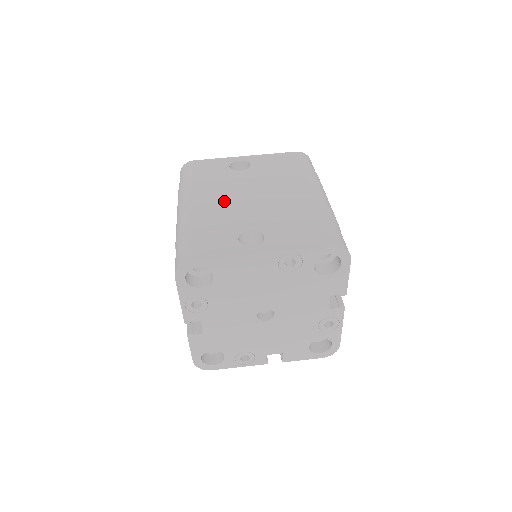
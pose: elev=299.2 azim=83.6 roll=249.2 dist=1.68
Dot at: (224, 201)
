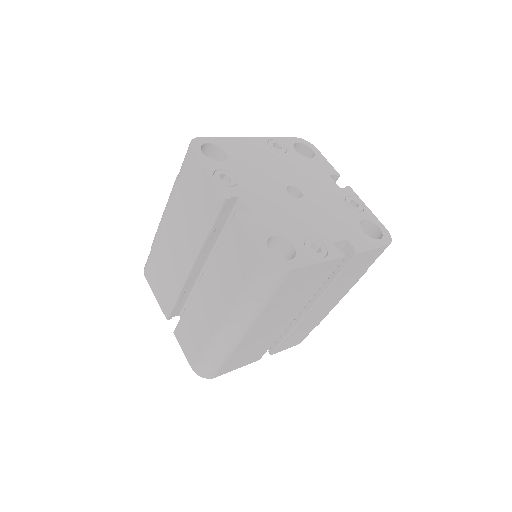
Dot at: occluded
